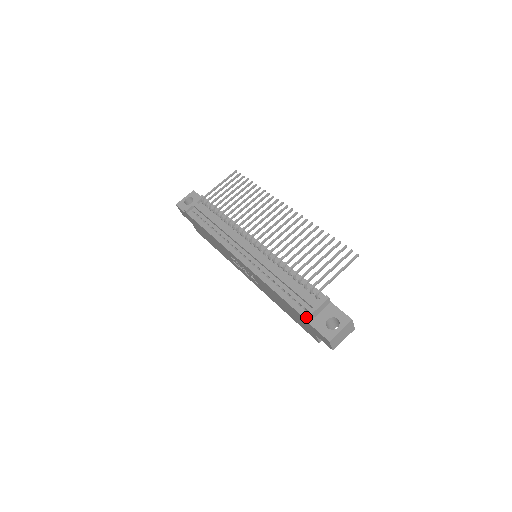
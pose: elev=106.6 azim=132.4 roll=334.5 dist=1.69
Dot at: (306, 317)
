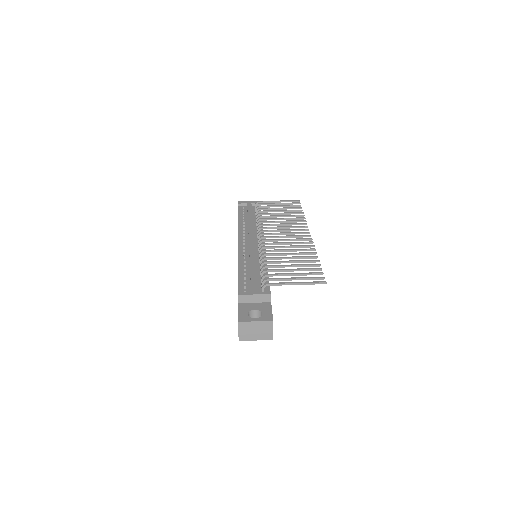
Dot at: (239, 294)
